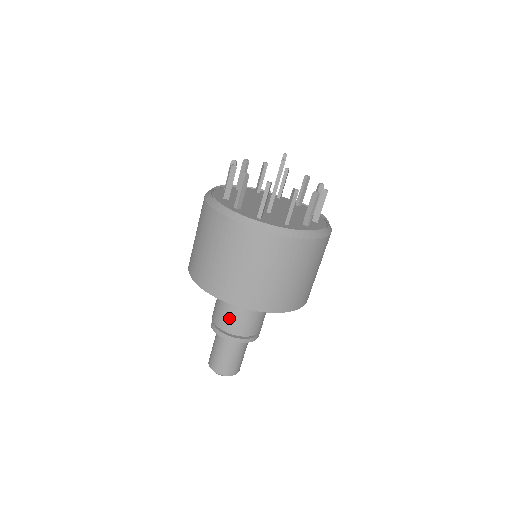
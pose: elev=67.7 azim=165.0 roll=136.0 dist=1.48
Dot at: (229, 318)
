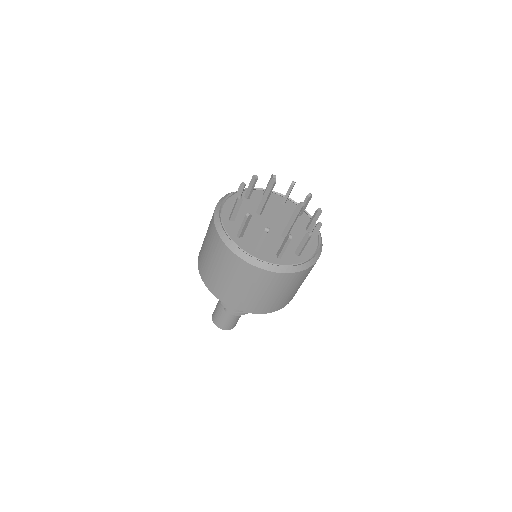
Dot at: occluded
